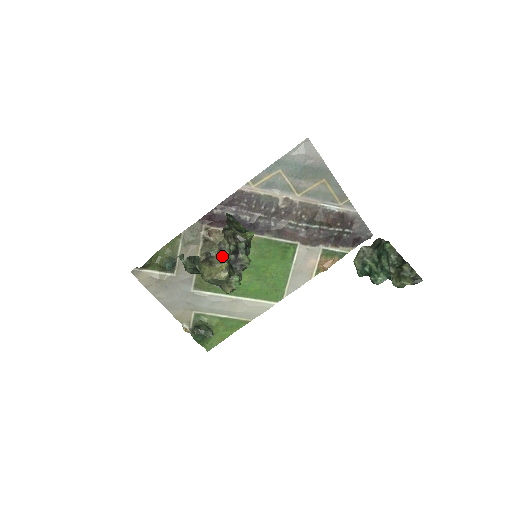
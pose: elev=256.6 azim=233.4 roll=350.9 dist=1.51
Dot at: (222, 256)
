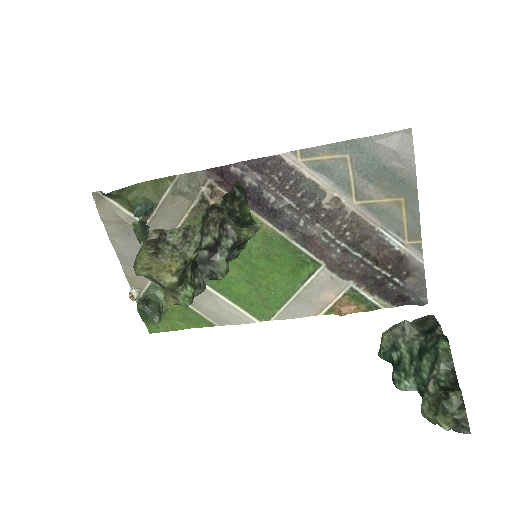
Dot at: (182, 248)
